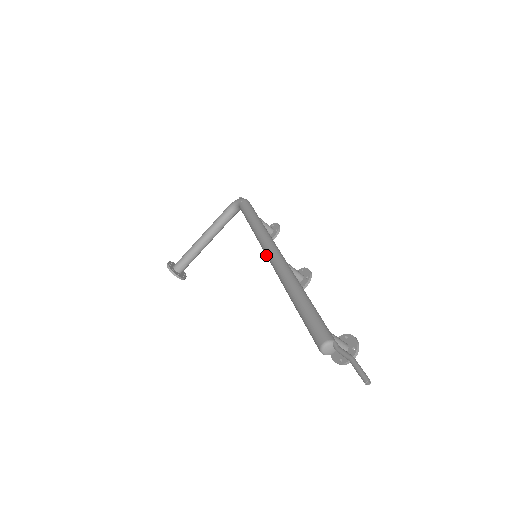
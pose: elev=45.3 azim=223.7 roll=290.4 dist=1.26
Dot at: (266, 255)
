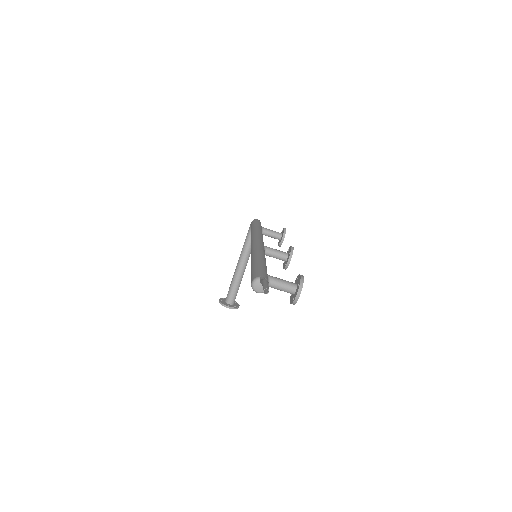
Dot at: occluded
